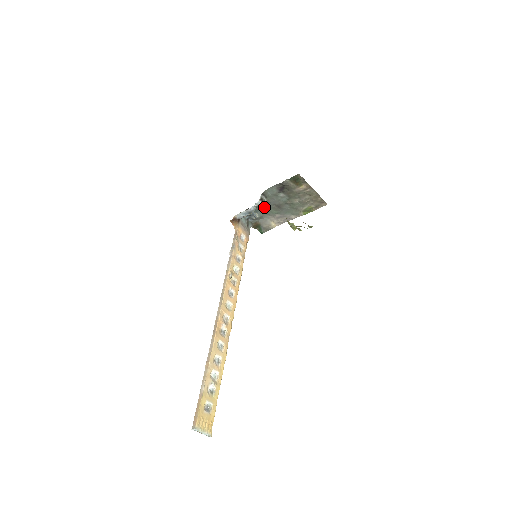
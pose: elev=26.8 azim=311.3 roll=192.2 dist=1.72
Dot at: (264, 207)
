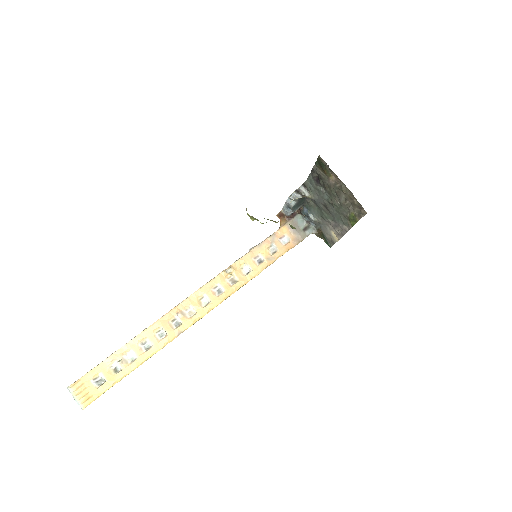
Dot at: (317, 207)
